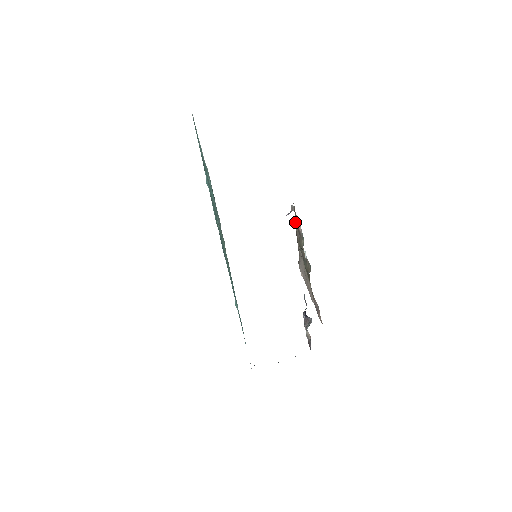
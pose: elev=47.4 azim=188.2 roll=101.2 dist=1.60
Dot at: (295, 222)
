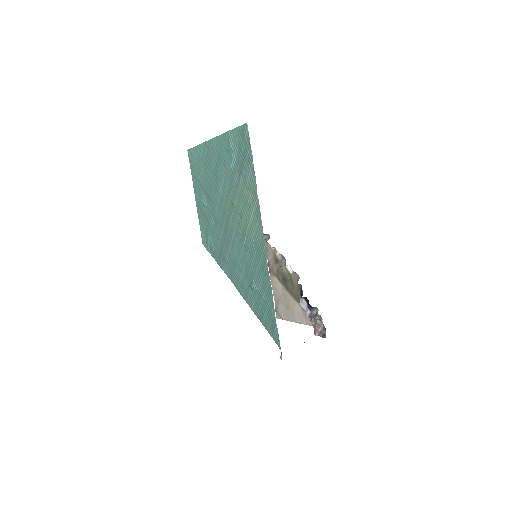
Dot at: (268, 263)
